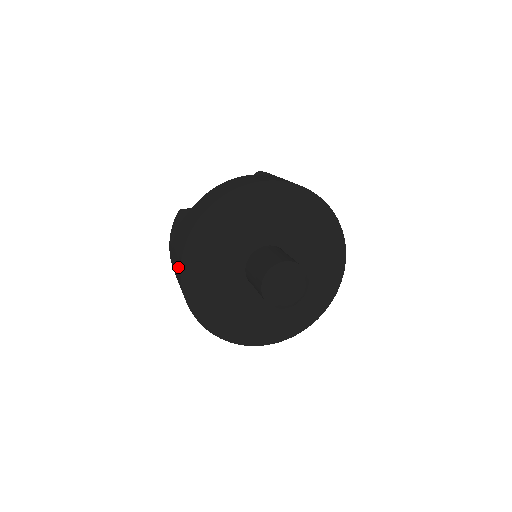
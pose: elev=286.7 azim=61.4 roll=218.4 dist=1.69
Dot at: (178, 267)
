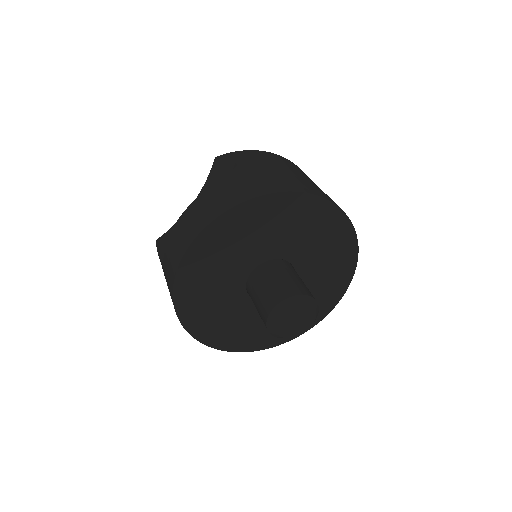
Dot at: occluded
